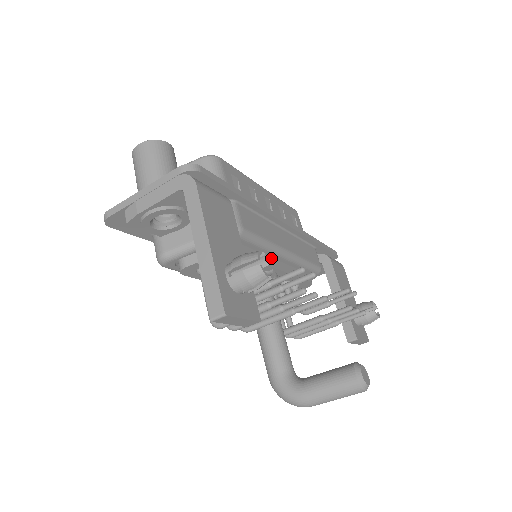
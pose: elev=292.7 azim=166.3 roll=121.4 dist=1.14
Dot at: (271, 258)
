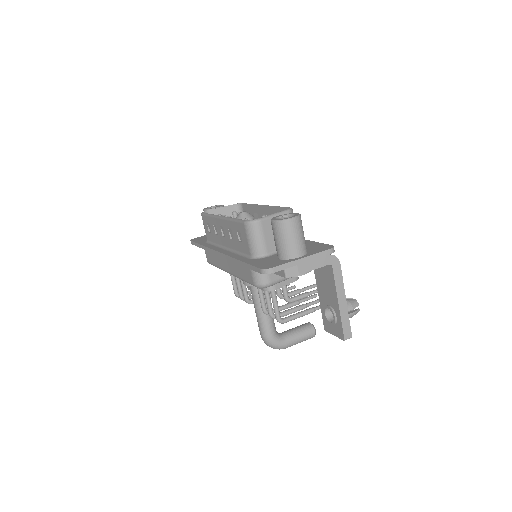
Dot at: occluded
